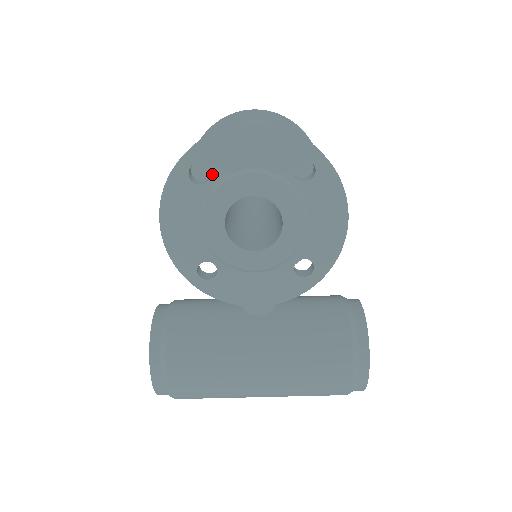
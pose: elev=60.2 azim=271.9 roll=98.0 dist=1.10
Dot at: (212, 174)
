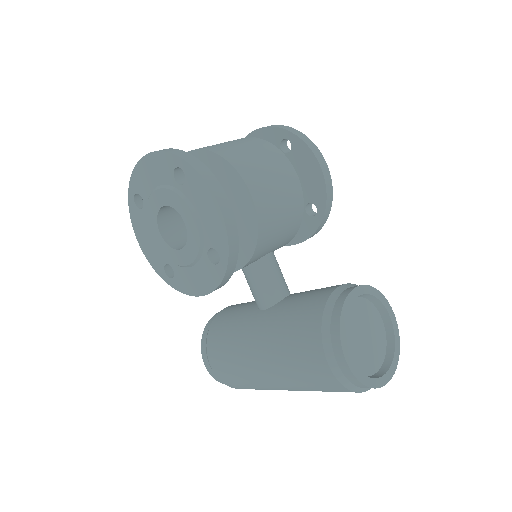
Dot at: (143, 199)
